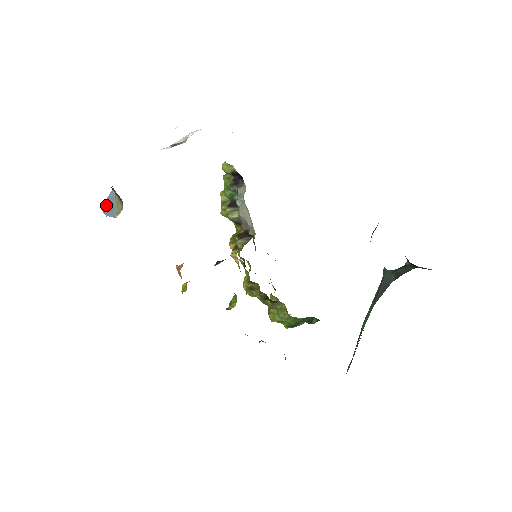
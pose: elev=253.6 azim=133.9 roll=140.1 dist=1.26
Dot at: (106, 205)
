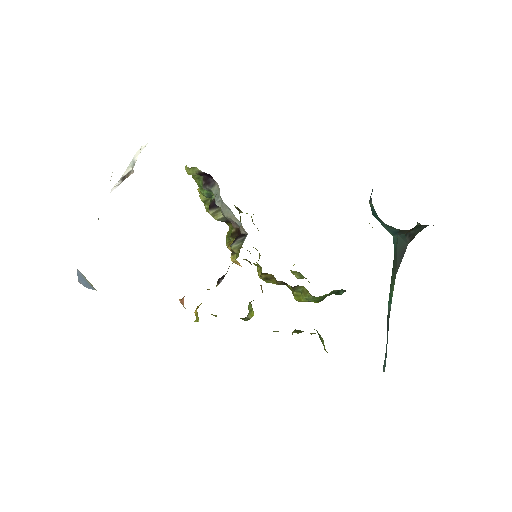
Dot at: (81, 280)
